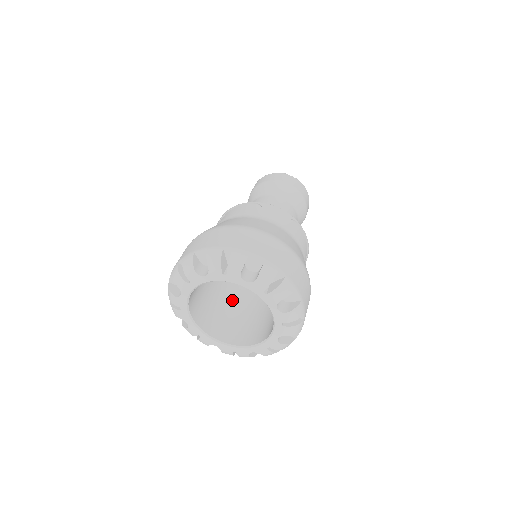
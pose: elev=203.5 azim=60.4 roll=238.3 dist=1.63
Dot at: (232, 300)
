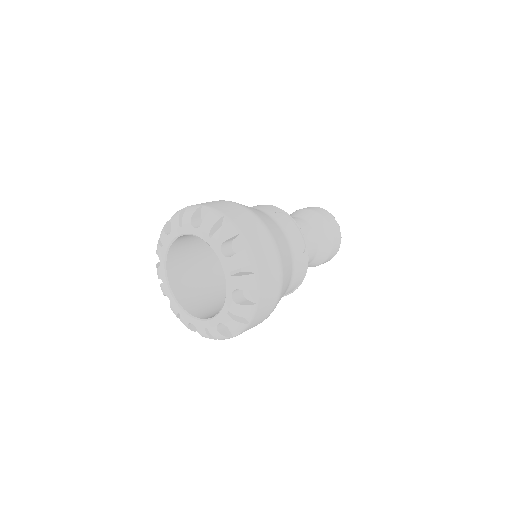
Dot at: occluded
